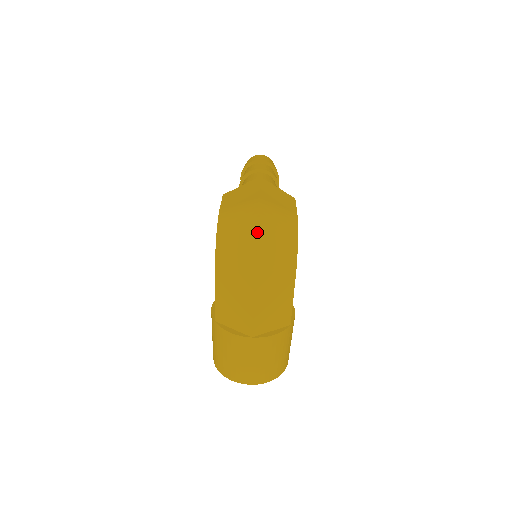
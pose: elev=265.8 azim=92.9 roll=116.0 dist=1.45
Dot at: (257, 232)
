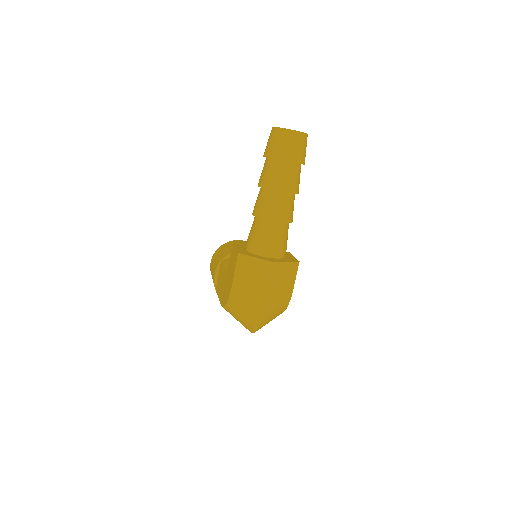
Dot at: occluded
